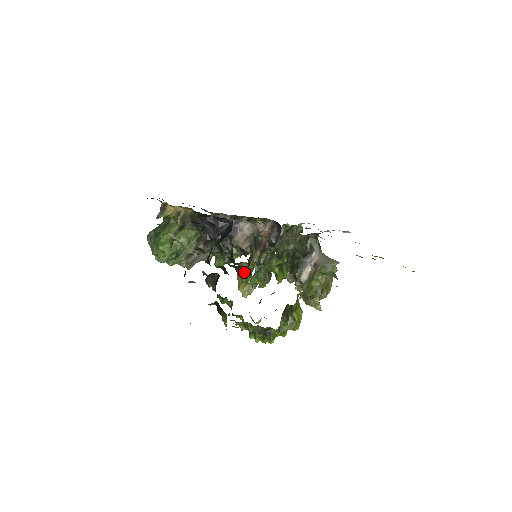
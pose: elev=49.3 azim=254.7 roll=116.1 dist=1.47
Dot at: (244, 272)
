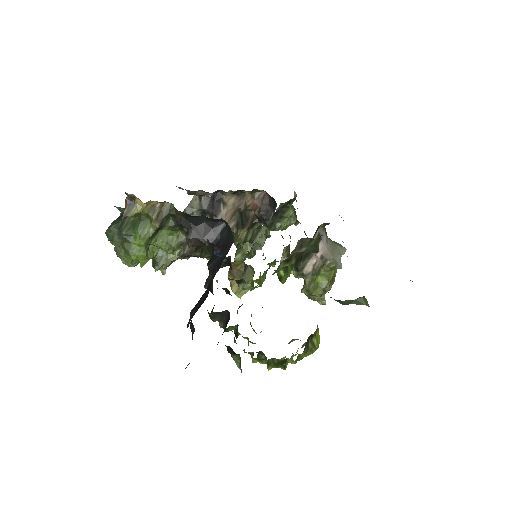
Dot at: occluded
